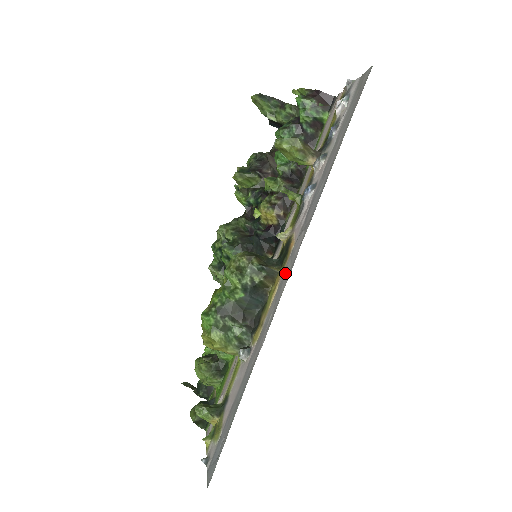
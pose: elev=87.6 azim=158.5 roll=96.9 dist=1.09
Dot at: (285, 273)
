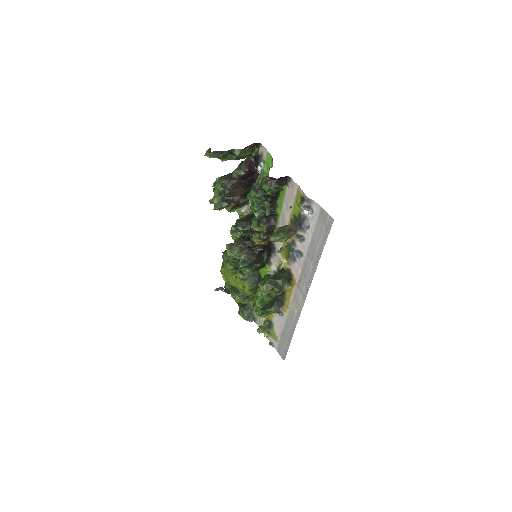
Dot at: (298, 295)
